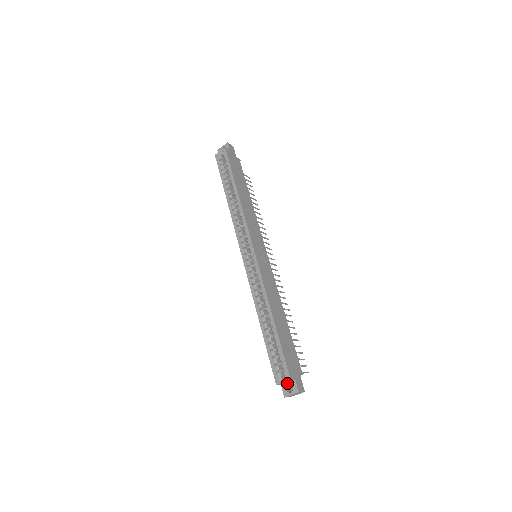
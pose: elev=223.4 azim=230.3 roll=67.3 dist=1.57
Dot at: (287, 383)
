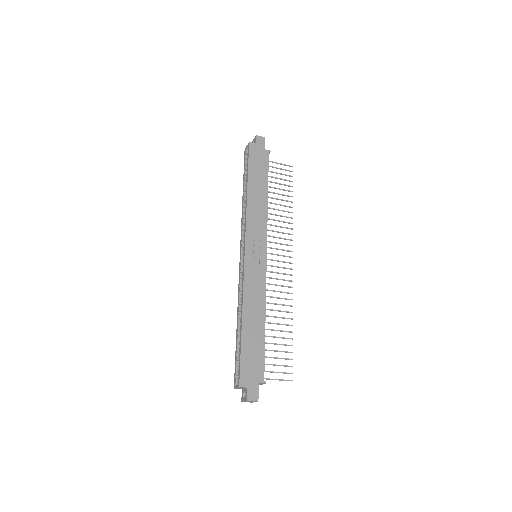
Dot at: (244, 389)
